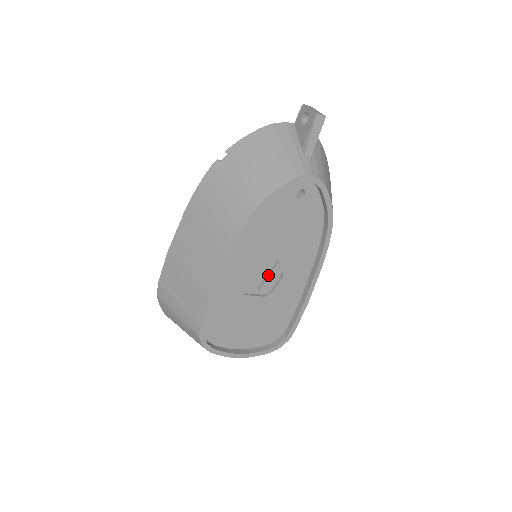
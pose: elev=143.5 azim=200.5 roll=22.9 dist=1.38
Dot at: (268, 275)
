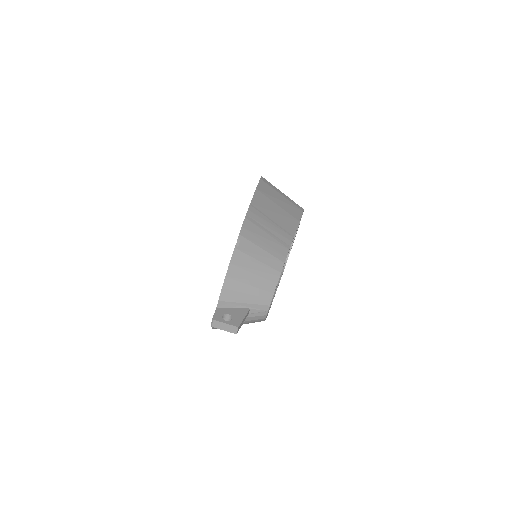
Dot at: occluded
